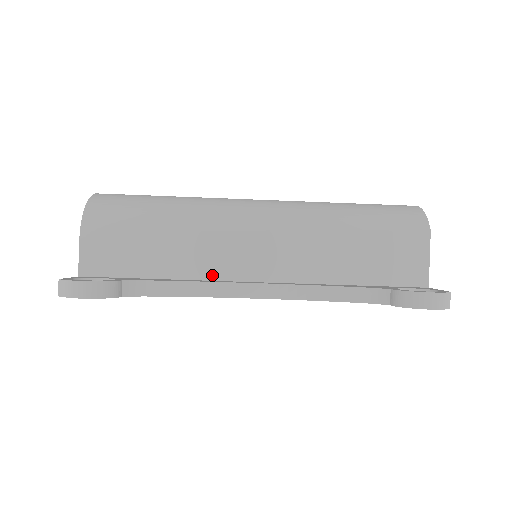
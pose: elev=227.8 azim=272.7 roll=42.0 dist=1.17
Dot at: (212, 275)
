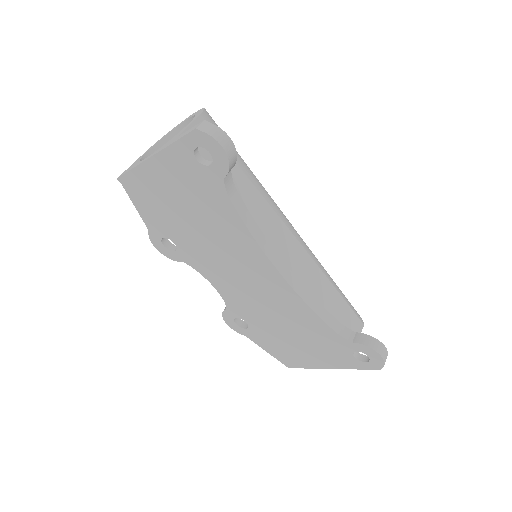
Dot at: occluded
